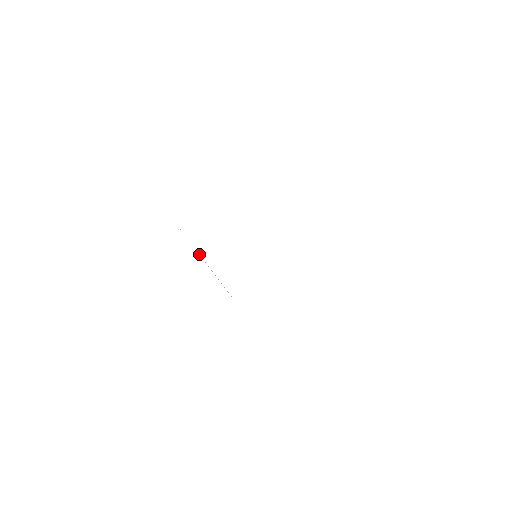
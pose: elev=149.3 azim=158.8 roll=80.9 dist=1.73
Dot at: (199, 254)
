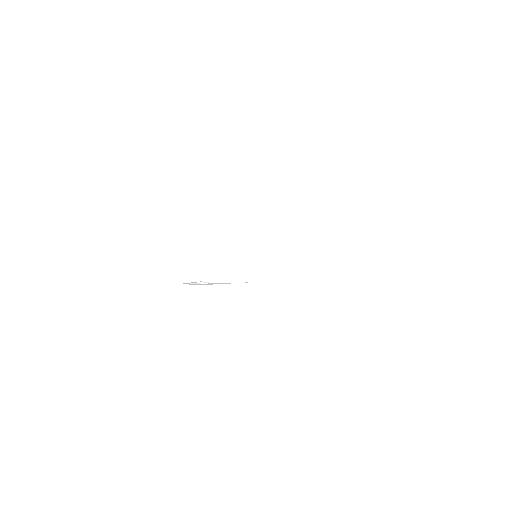
Dot at: occluded
